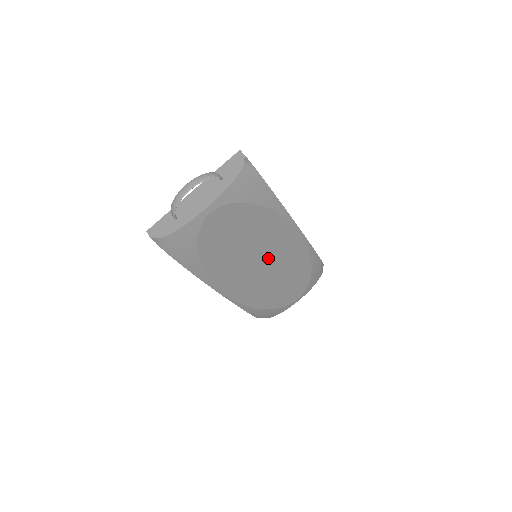
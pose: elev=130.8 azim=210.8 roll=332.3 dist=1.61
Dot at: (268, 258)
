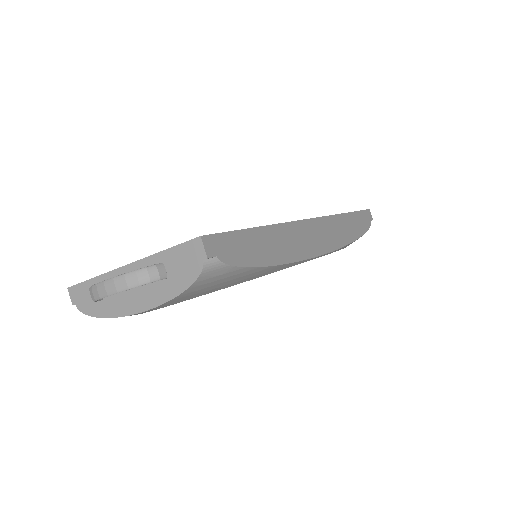
Dot at: occluded
